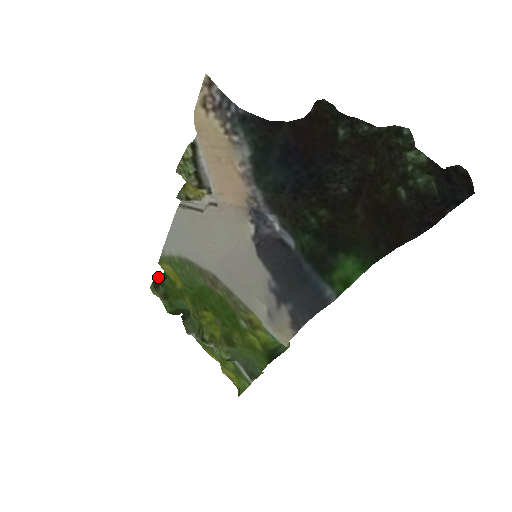
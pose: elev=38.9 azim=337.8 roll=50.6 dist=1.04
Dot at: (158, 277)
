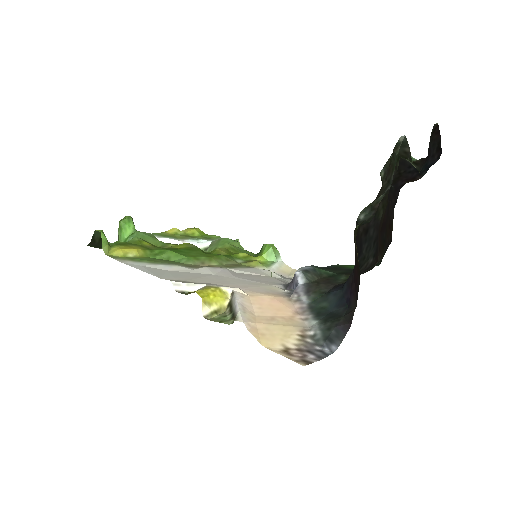
Dot at: (91, 242)
